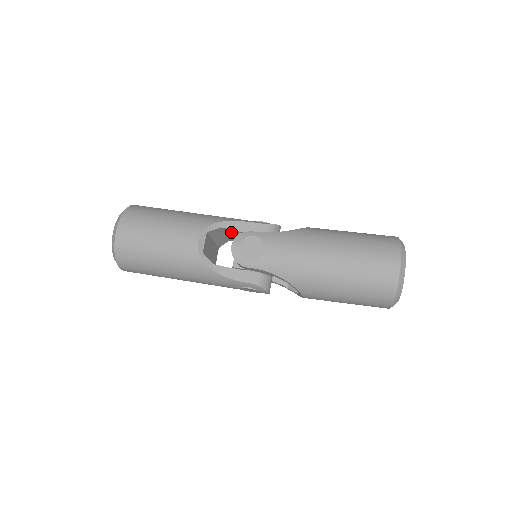
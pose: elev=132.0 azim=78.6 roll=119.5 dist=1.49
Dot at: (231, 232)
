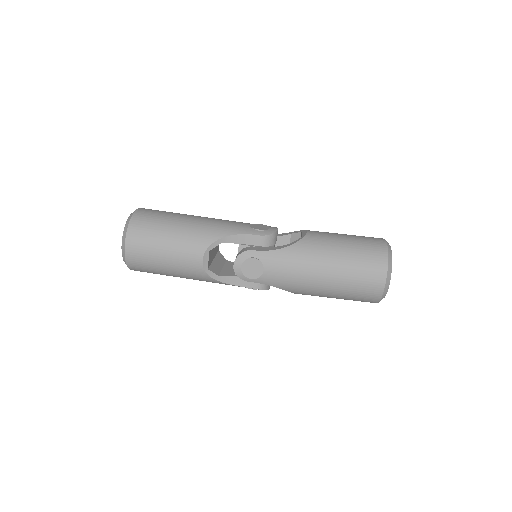
Dot at: occluded
